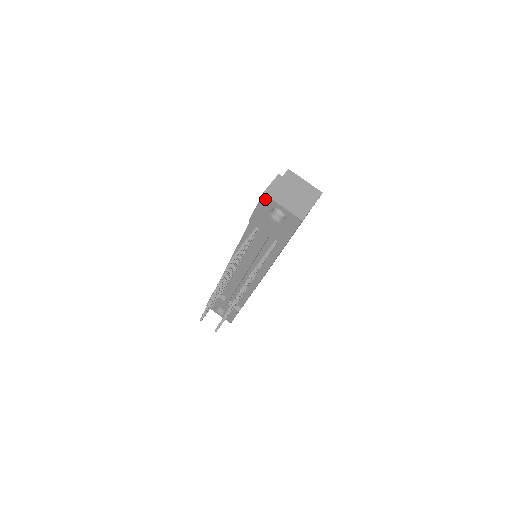
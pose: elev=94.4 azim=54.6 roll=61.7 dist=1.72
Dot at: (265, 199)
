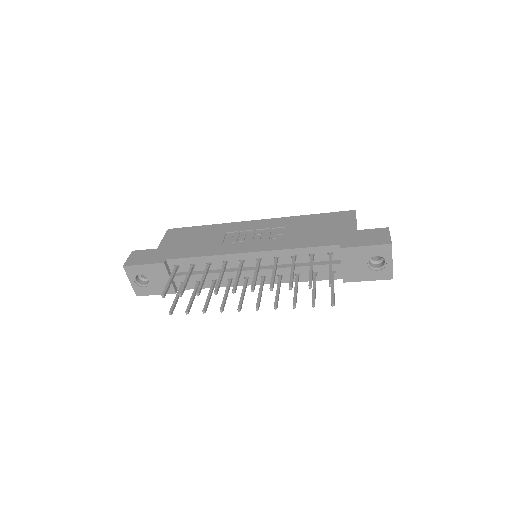
Dot at: (386, 248)
